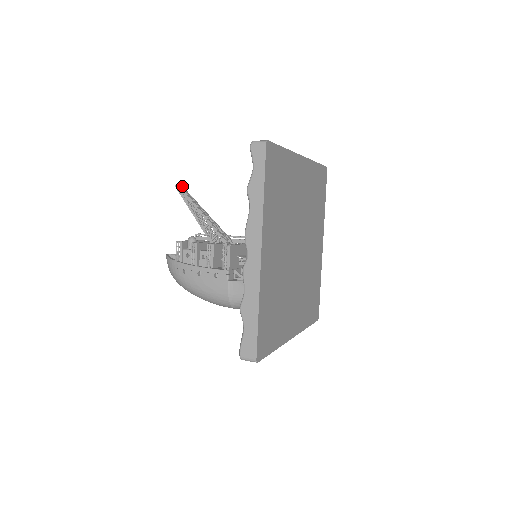
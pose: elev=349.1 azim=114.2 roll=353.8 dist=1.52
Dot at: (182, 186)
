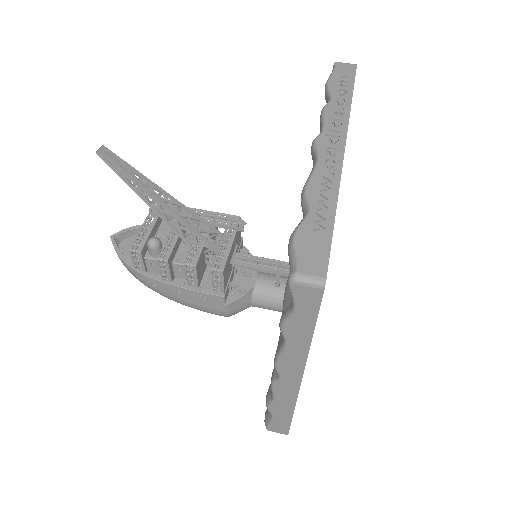
Dot at: (109, 151)
